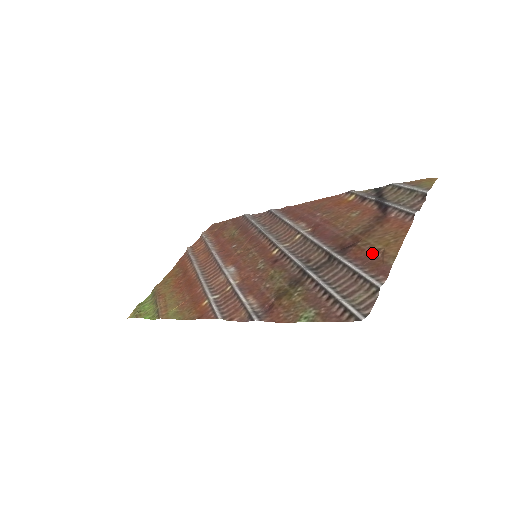
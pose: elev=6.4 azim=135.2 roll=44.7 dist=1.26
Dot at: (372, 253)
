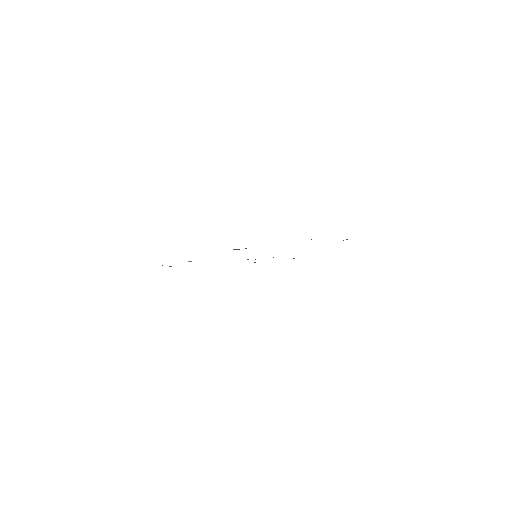
Dot at: occluded
